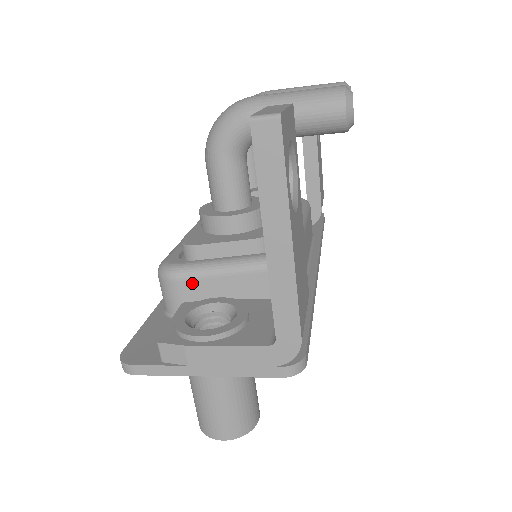
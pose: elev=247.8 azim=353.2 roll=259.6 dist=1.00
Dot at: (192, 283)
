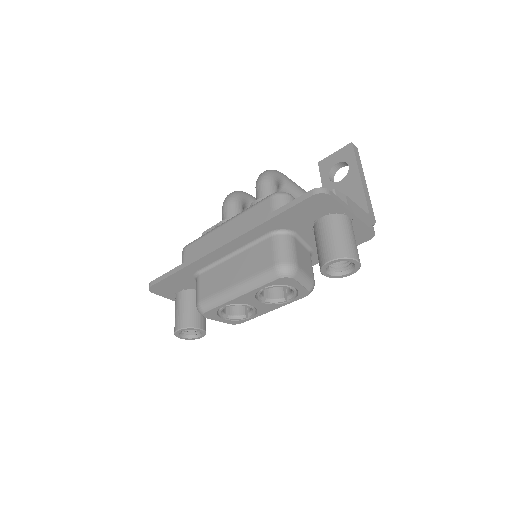
Dot at: occluded
